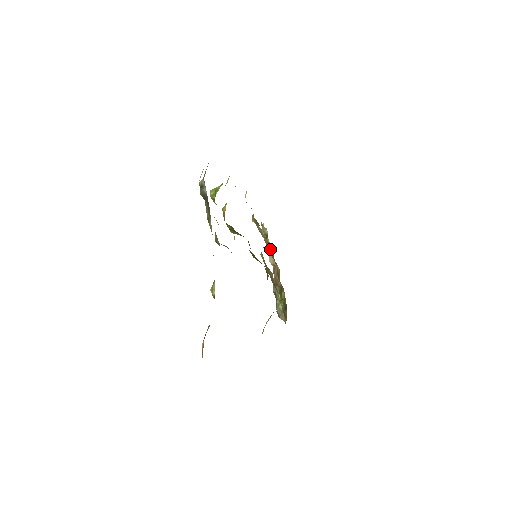
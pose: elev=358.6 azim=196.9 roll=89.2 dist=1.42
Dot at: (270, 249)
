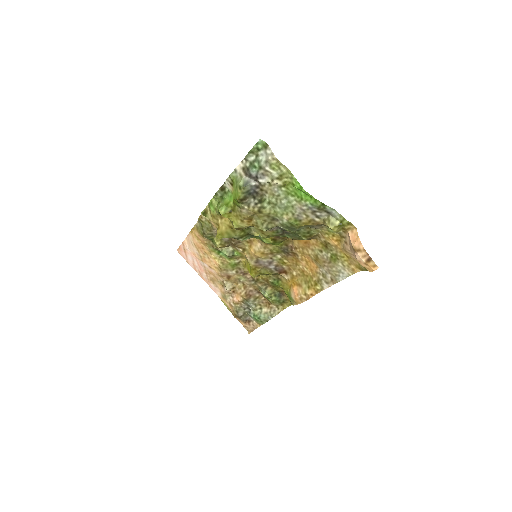
Dot at: (234, 268)
